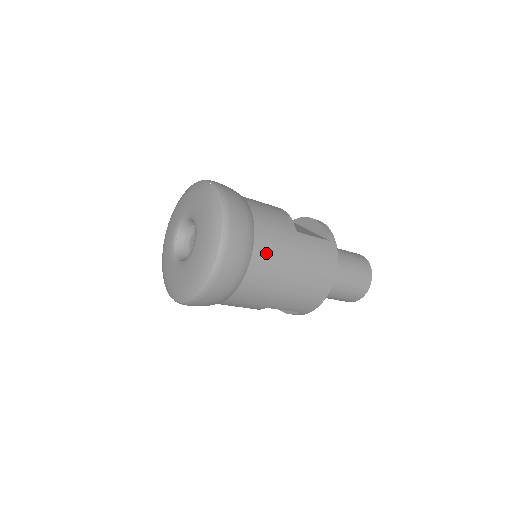
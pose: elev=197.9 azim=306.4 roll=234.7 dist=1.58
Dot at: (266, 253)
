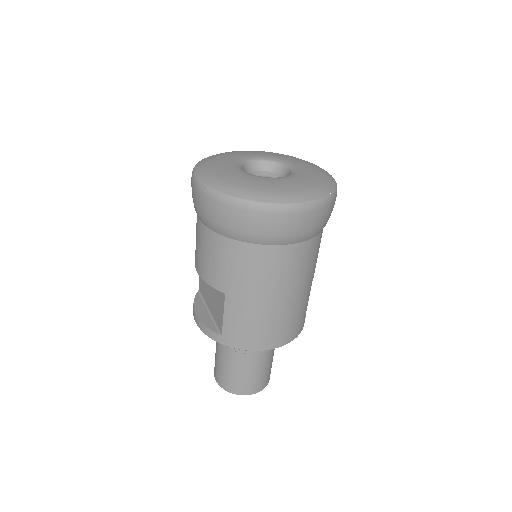
Dot at: (303, 257)
